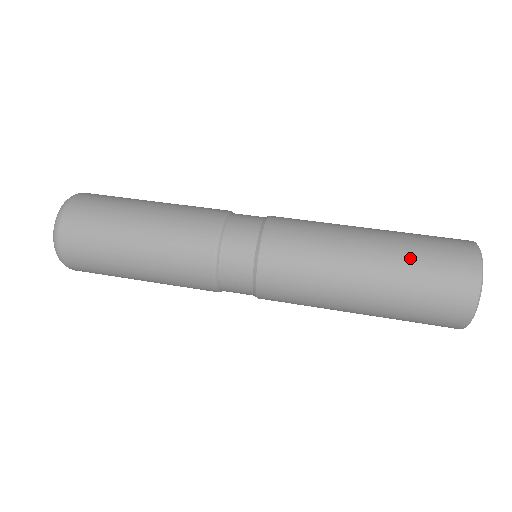
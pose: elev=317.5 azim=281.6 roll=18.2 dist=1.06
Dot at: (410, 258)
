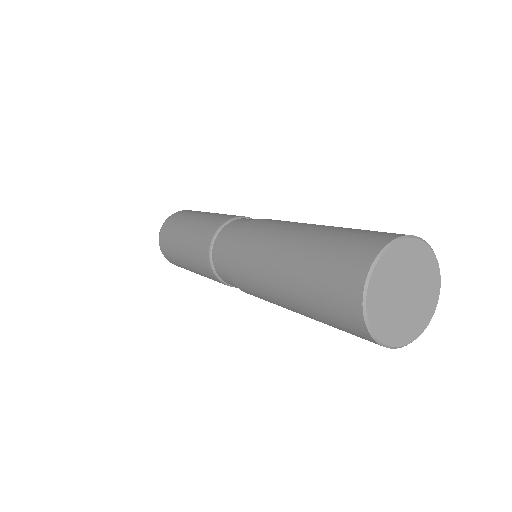
Dot at: occluded
